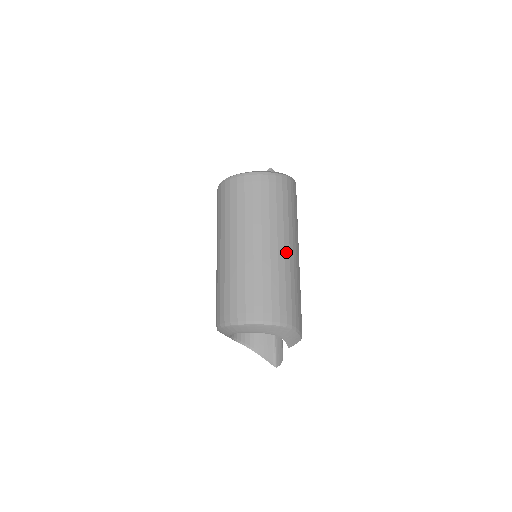
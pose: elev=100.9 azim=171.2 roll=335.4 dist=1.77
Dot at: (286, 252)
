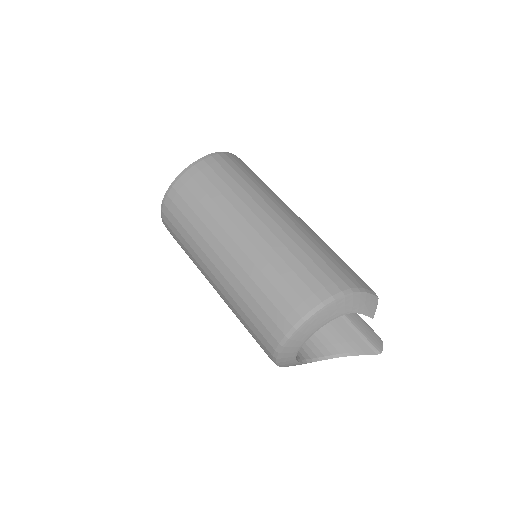
Dot at: (276, 220)
